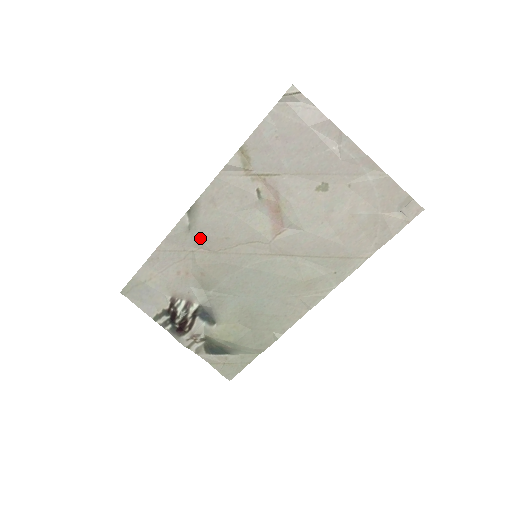
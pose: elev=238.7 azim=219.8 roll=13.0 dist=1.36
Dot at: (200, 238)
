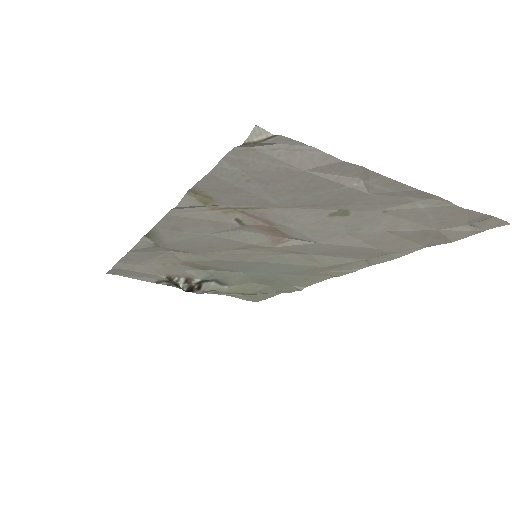
Dot at: (175, 249)
